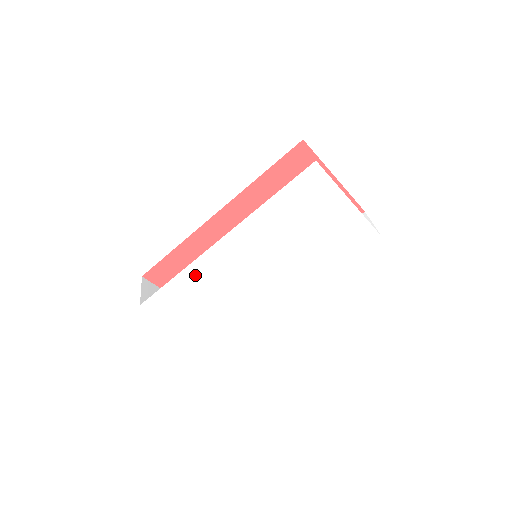
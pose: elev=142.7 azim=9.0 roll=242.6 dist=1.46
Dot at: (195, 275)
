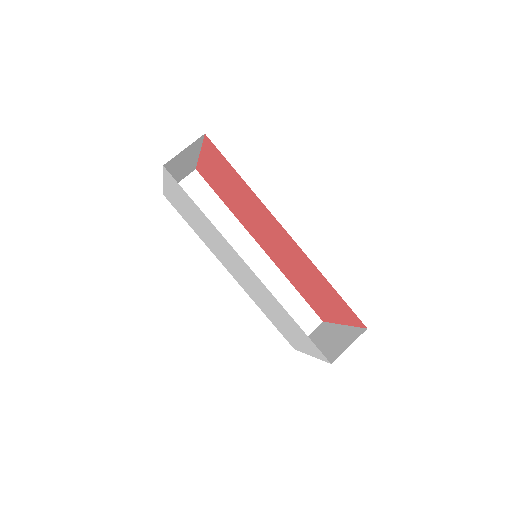
Dot at: (212, 227)
